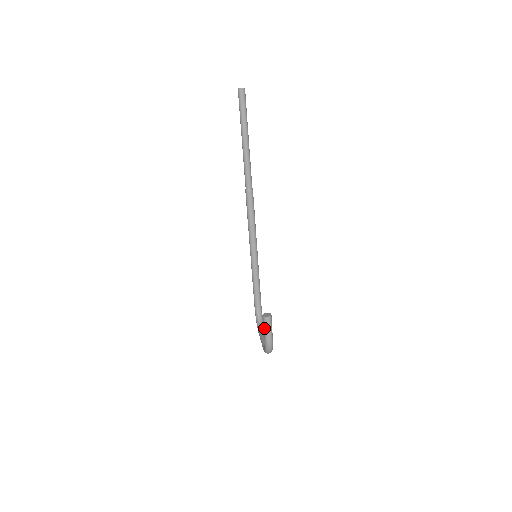
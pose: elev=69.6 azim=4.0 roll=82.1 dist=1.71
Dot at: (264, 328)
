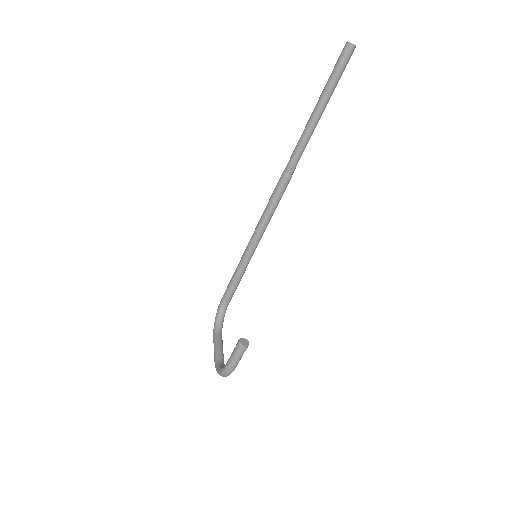
Dot at: (233, 354)
